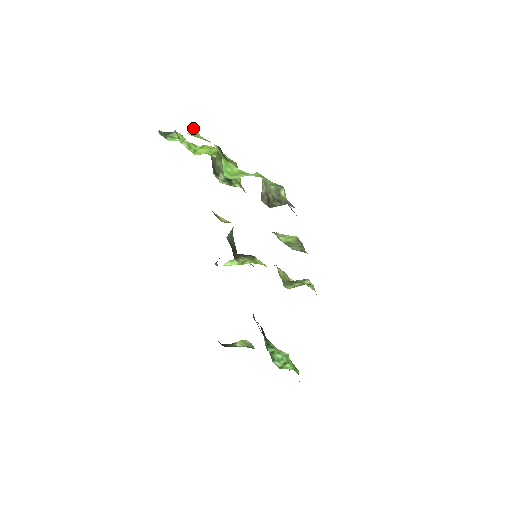
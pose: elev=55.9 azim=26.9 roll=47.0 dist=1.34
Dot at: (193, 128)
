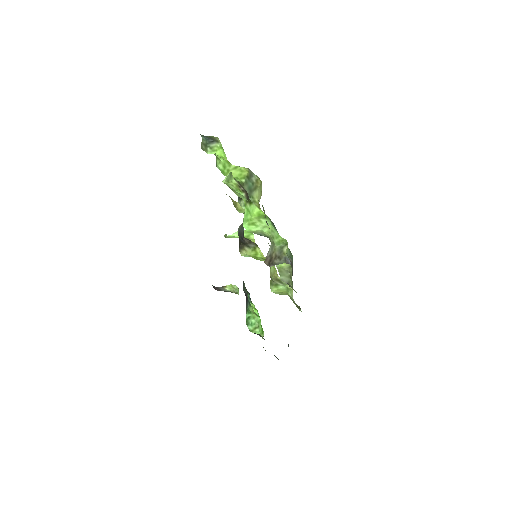
Dot at: (229, 175)
